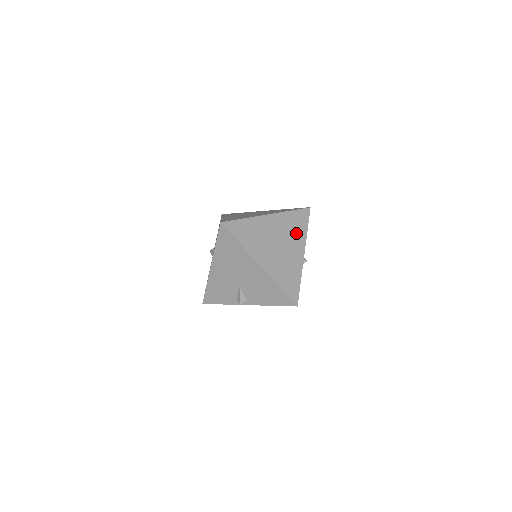
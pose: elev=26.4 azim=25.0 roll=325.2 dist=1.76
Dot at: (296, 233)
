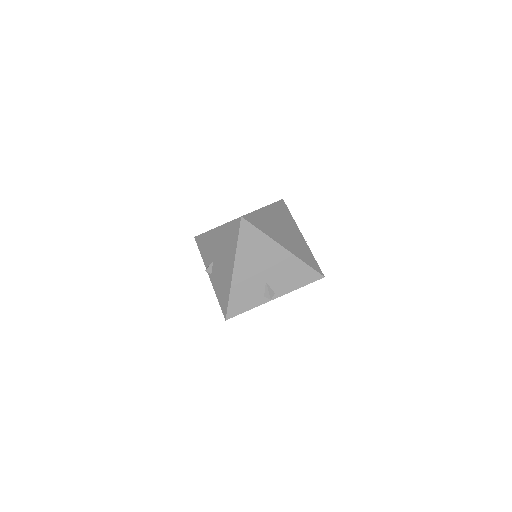
Dot at: (288, 220)
